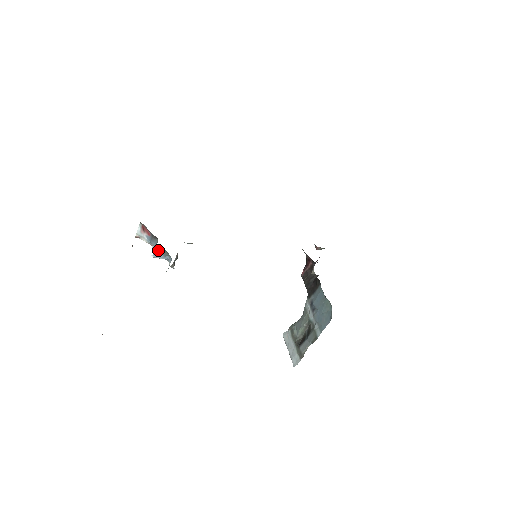
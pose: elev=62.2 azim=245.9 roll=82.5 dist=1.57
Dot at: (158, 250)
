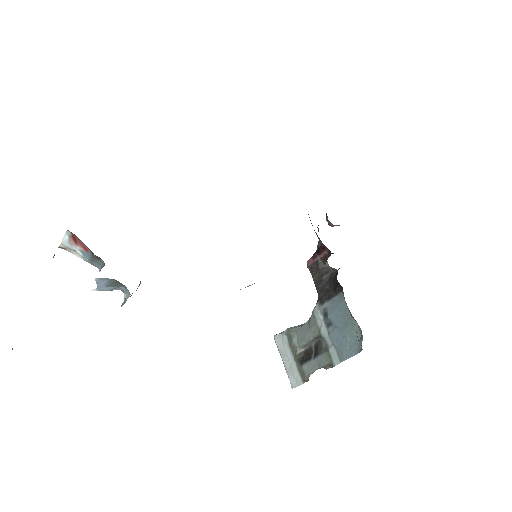
Dot at: (106, 282)
